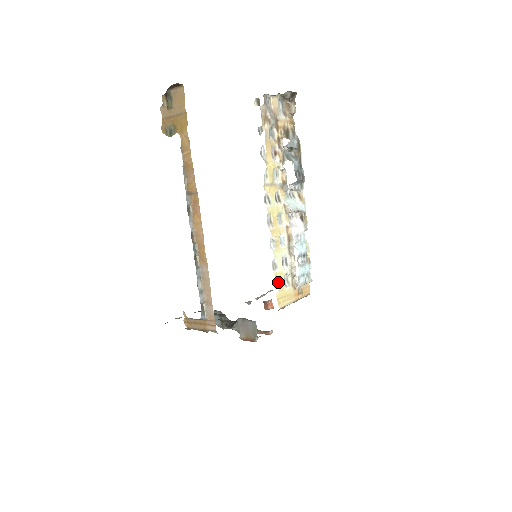
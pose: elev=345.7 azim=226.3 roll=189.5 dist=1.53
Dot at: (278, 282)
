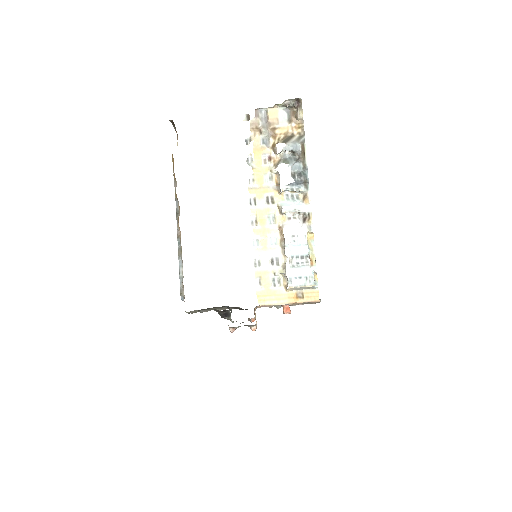
Dot at: (261, 280)
